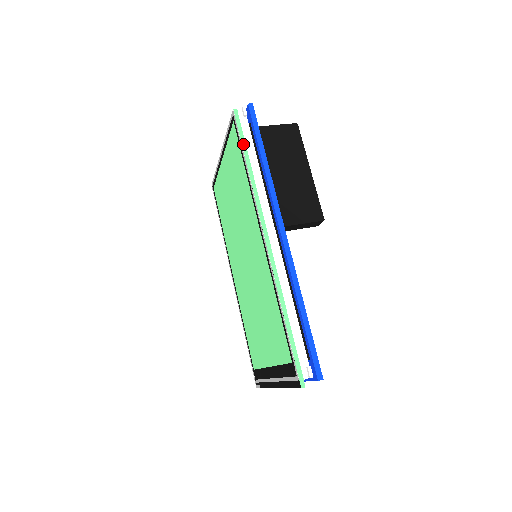
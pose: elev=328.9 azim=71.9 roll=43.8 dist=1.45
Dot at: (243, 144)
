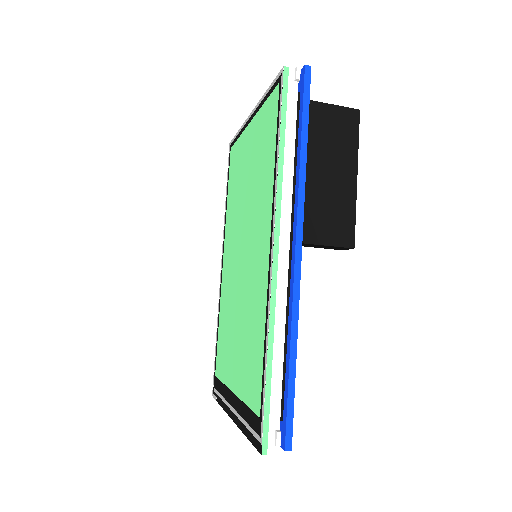
Dot at: (282, 118)
